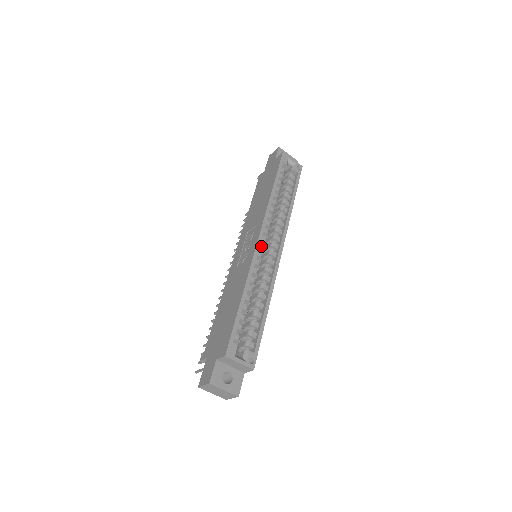
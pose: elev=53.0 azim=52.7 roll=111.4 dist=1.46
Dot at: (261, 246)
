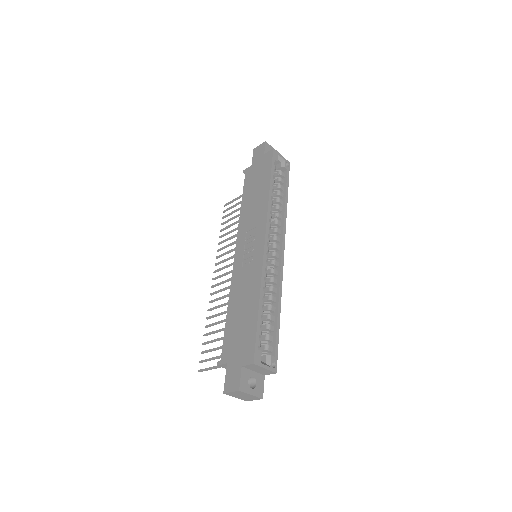
Dot at: (266, 249)
